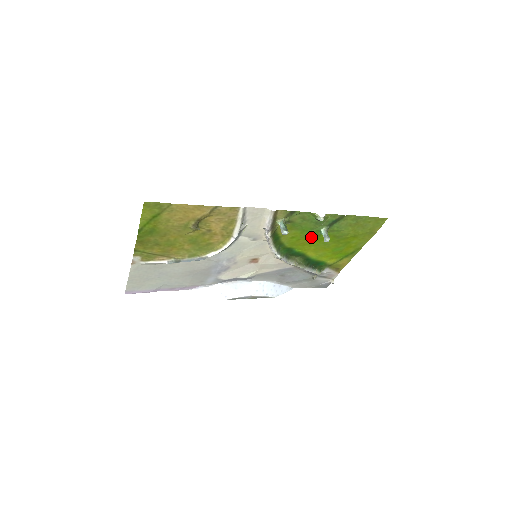
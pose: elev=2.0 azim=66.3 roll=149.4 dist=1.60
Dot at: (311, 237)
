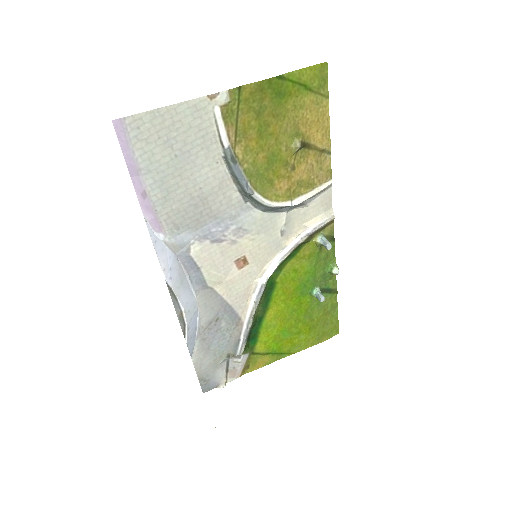
Dot at: (300, 289)
